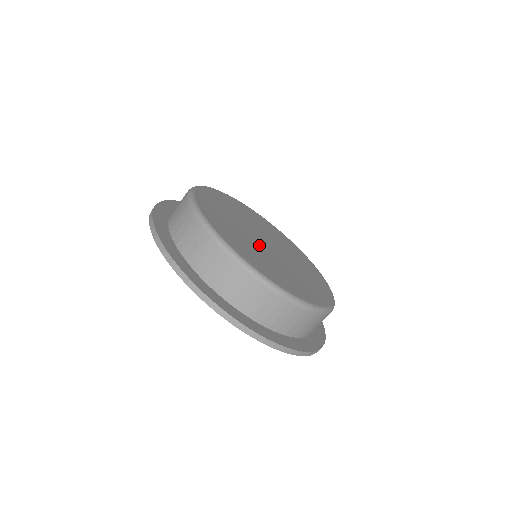
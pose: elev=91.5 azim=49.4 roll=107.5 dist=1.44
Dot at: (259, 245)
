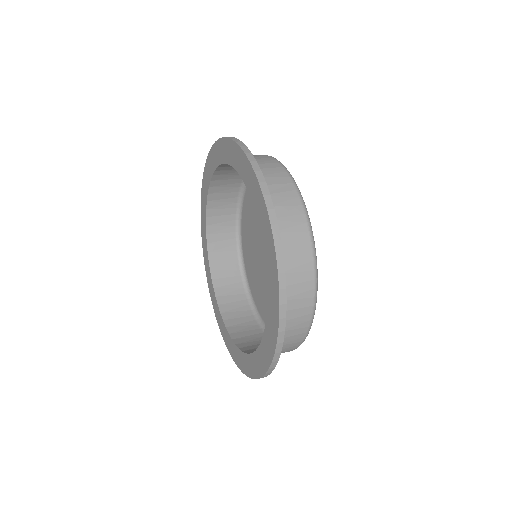
Dot at: occluded
